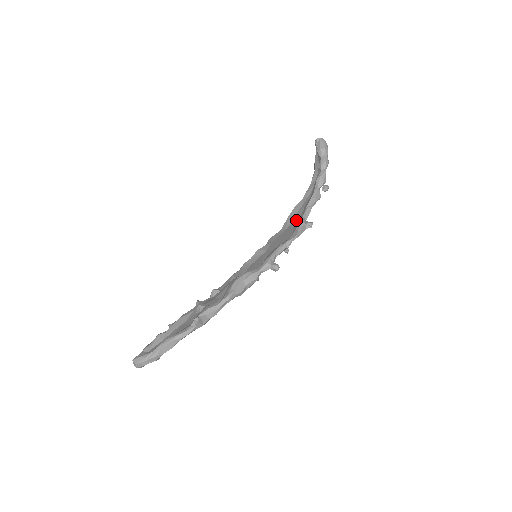
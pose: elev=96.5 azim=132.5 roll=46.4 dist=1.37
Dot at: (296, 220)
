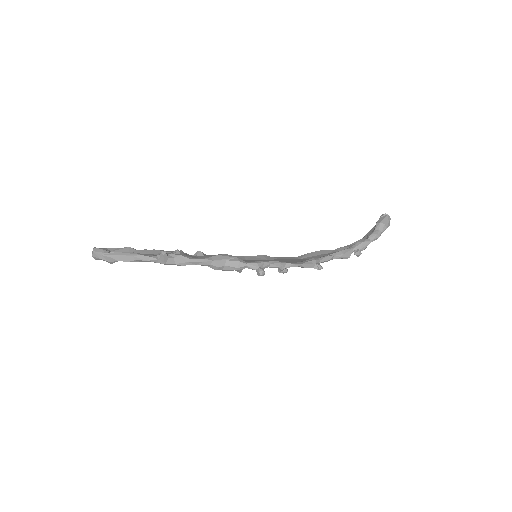
Dot at: occluded
